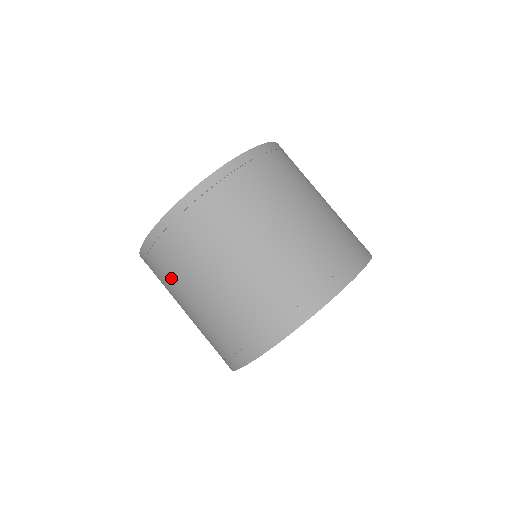
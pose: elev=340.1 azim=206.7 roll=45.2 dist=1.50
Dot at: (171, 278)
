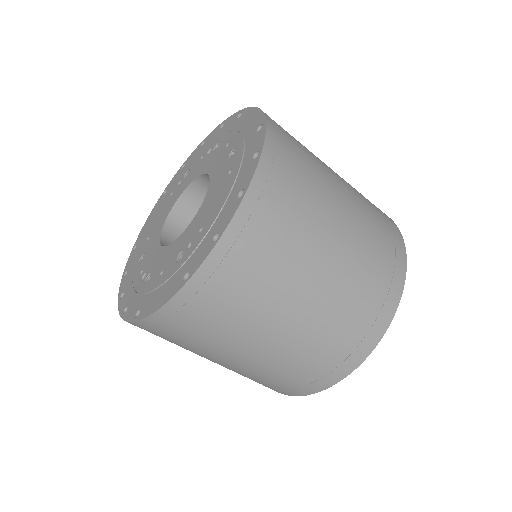
Dot at: (273, 273)
